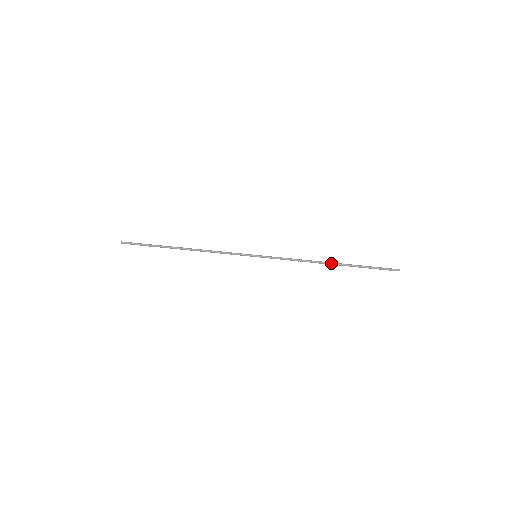
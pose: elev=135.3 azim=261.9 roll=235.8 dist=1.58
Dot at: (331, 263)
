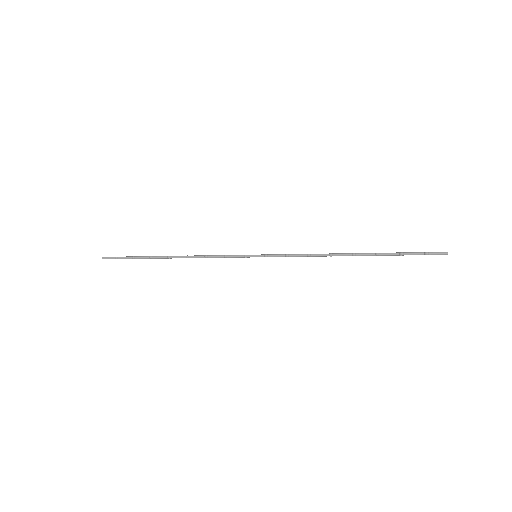
Dot at: (352, 254)
